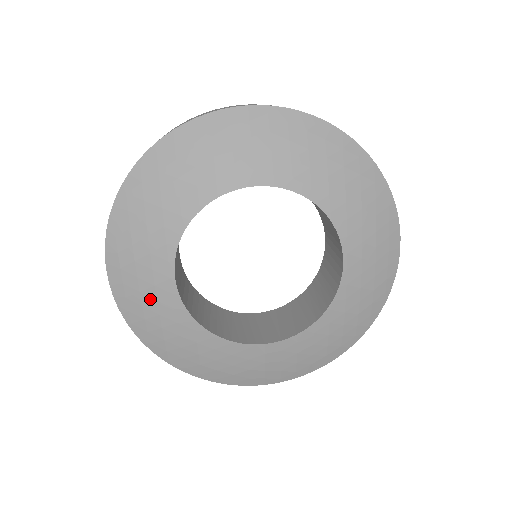
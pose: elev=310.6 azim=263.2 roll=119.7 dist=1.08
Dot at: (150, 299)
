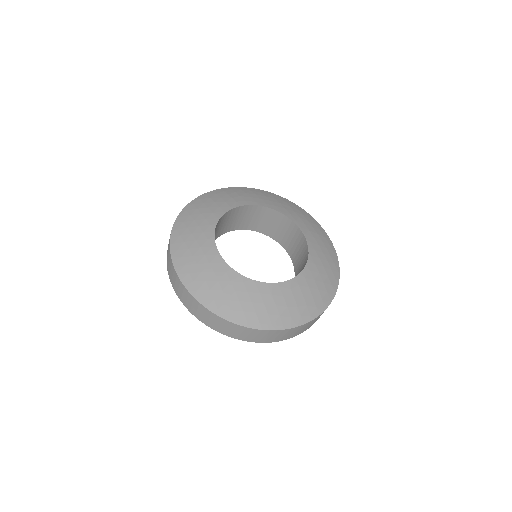
Dot at: (209, 273)
